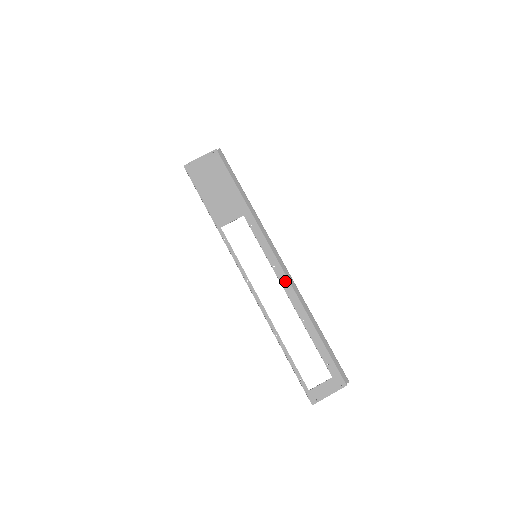
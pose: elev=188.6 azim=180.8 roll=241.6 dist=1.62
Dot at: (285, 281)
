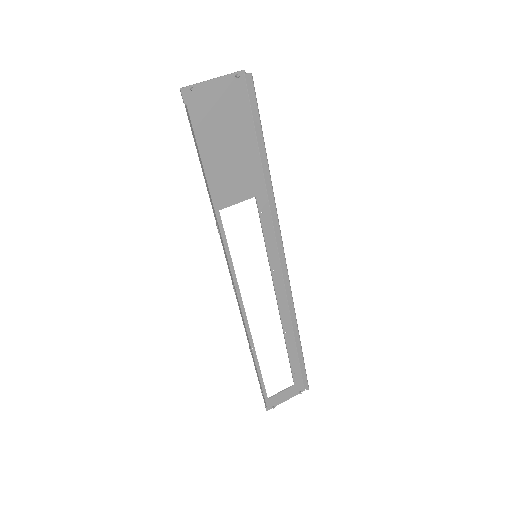
Dot at: (281, 289)
